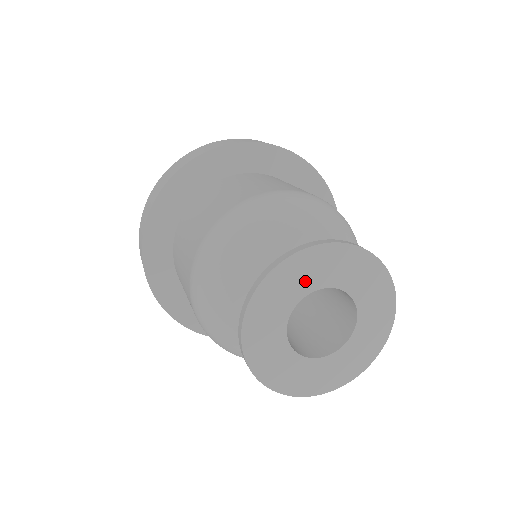
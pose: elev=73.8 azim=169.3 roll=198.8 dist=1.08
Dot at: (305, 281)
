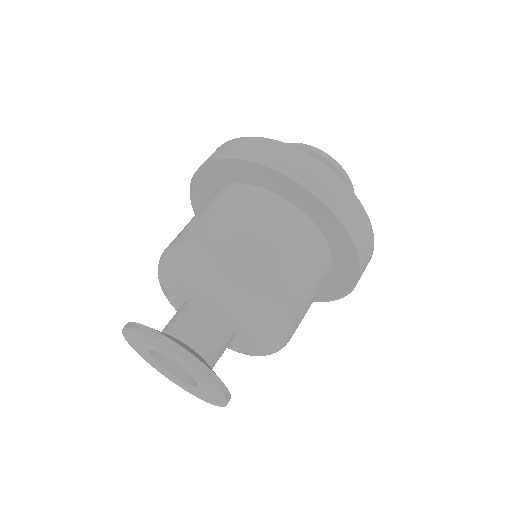
Dot at: (142, 343)
